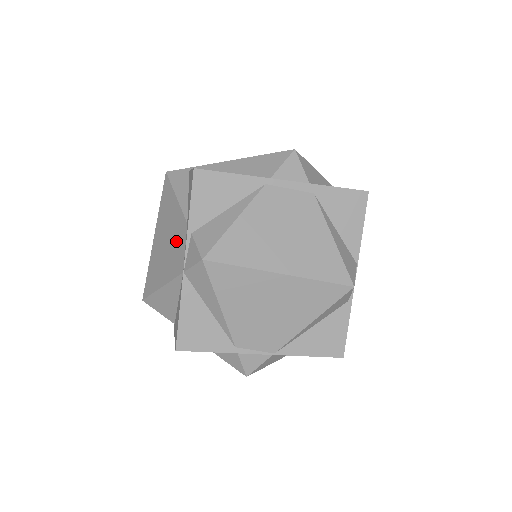
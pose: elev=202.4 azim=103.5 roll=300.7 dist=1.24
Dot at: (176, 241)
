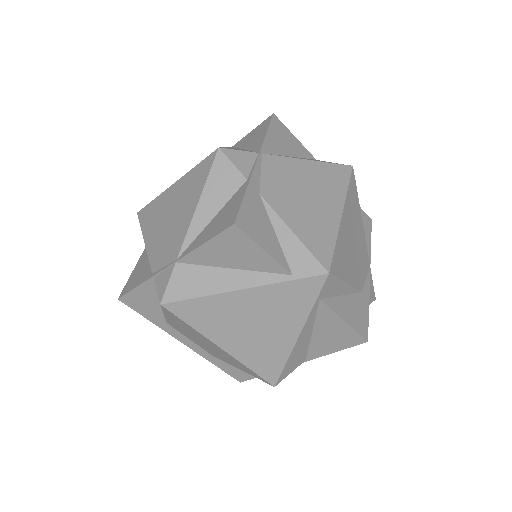
Dot at: occluded
